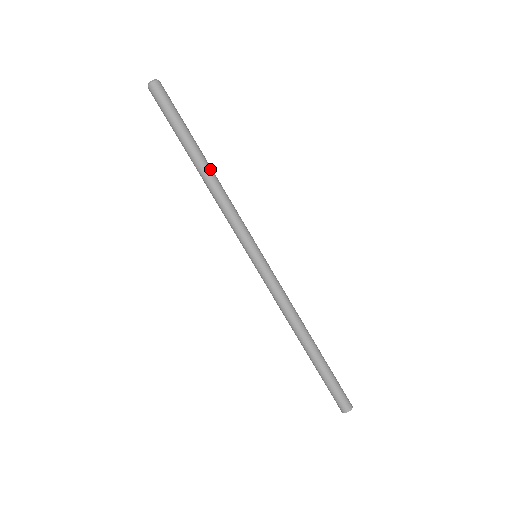
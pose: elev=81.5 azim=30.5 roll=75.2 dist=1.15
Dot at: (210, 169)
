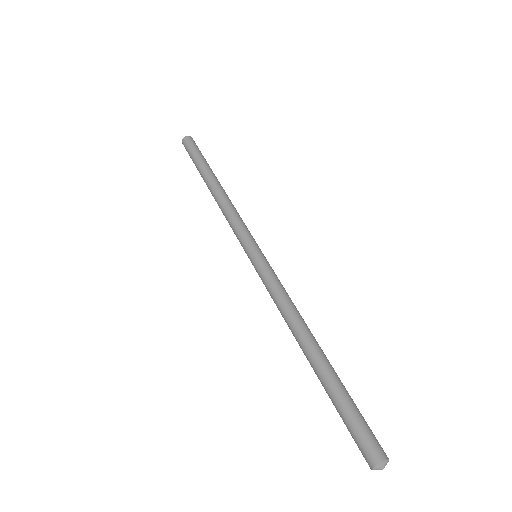
Dot at: occluded
